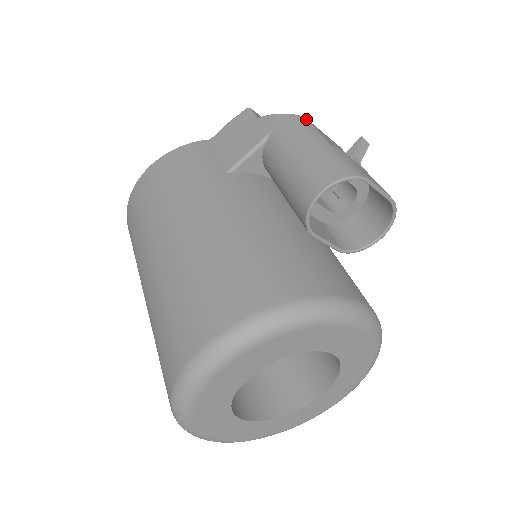
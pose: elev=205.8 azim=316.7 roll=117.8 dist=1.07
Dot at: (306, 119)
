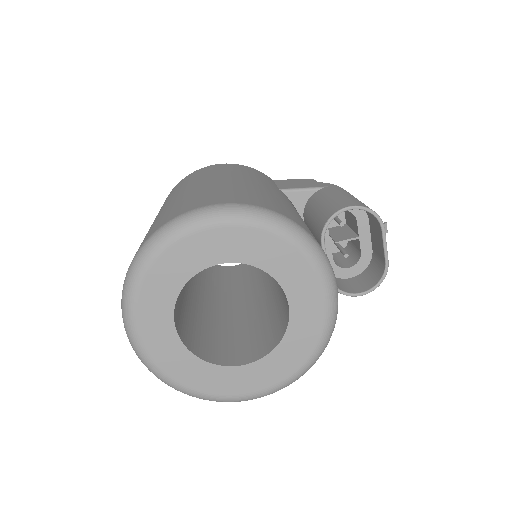
Dot at: occluded
